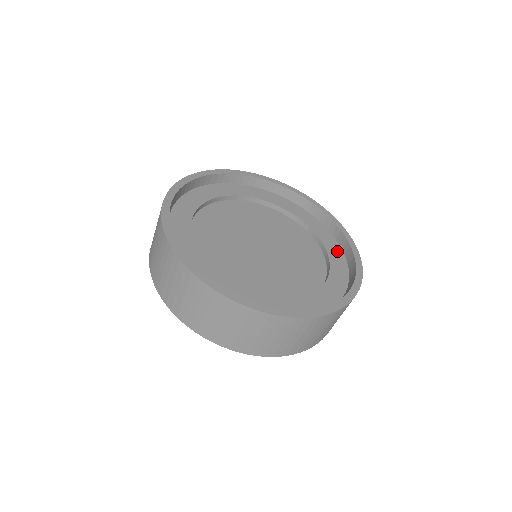
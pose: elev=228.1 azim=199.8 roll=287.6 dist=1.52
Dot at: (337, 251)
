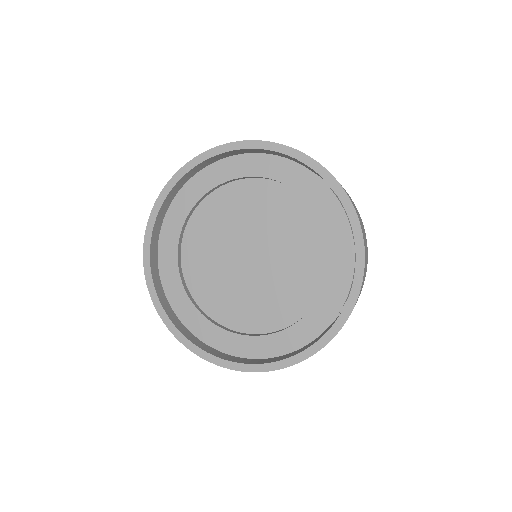
Dot at: (322, 321)
